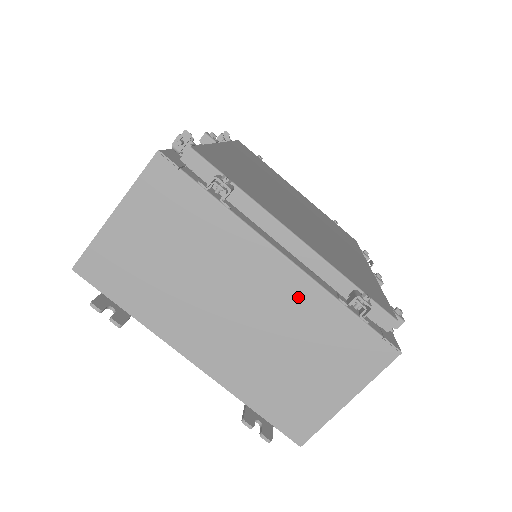
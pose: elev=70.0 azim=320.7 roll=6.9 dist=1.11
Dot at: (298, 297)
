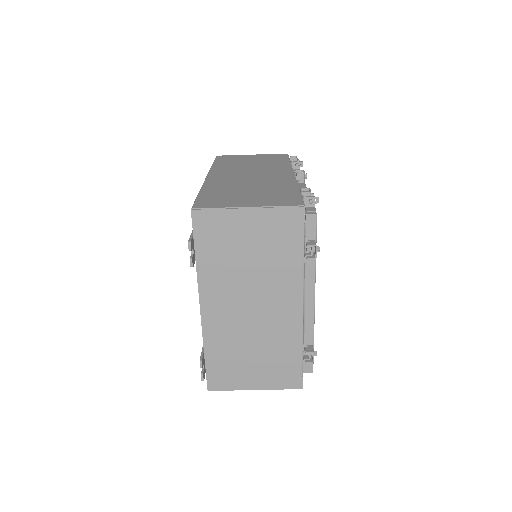
Dot at: (288, 328)
